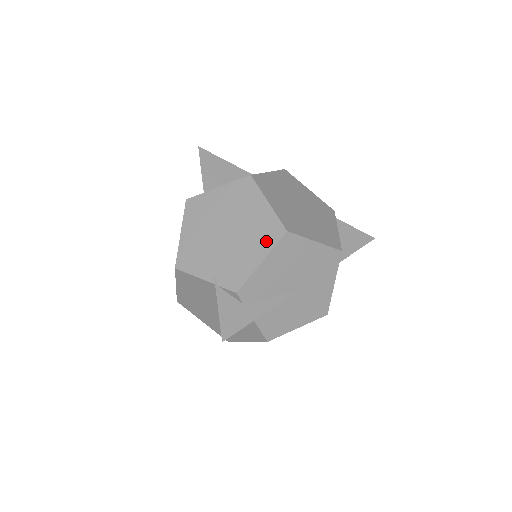
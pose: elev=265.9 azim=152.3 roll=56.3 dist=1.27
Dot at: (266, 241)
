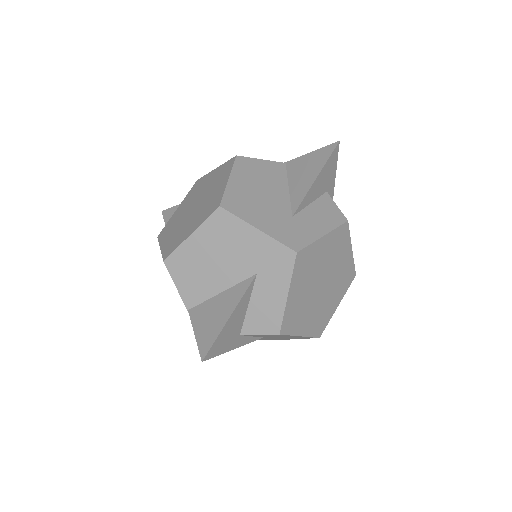
Dot at: occluded
